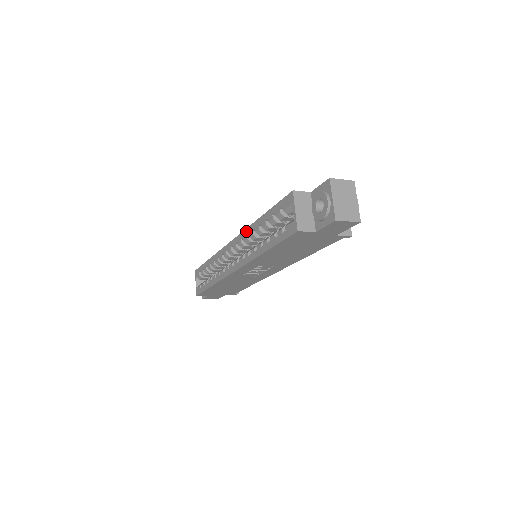
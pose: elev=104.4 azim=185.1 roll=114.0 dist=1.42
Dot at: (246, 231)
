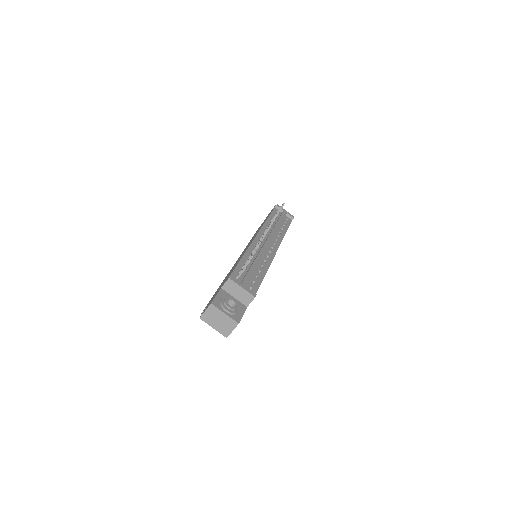
Dot at: occluded
